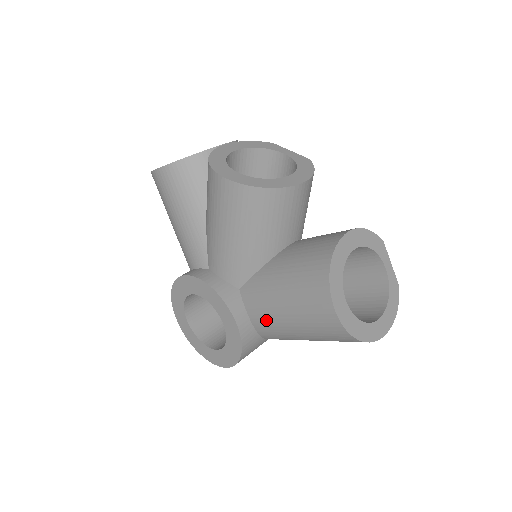
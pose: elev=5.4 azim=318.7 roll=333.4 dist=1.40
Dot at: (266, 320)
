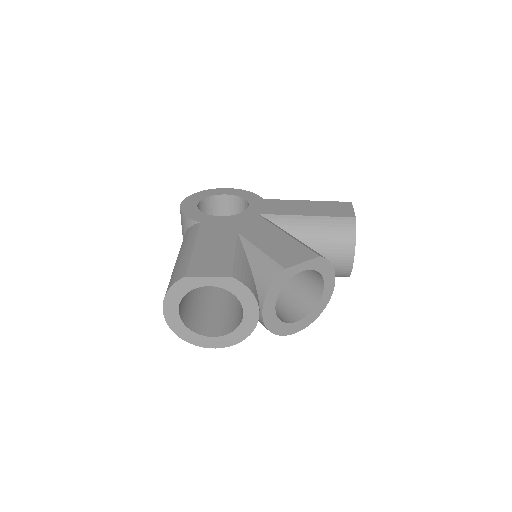
Dot at: occluded
